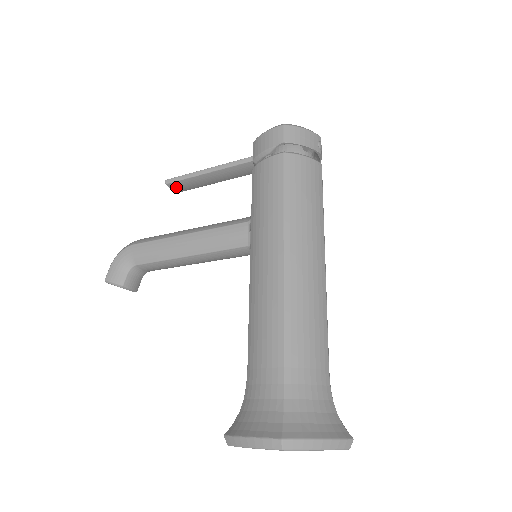
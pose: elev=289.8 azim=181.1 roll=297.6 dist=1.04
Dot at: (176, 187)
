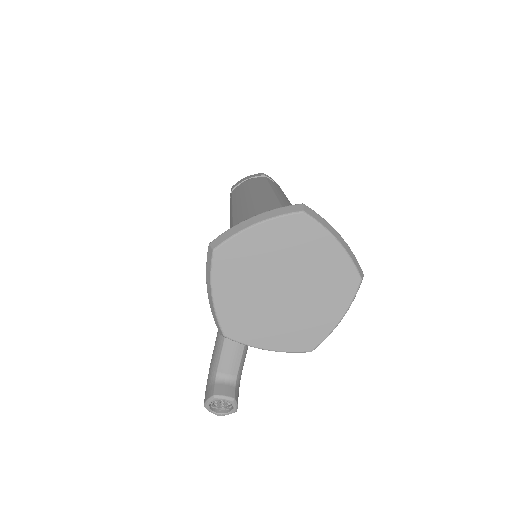
Dot at: occluded
